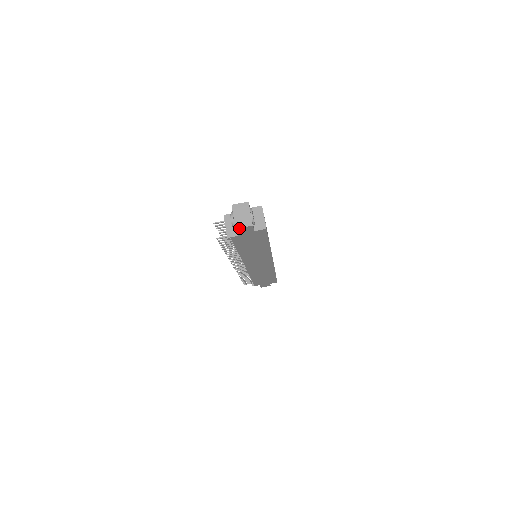
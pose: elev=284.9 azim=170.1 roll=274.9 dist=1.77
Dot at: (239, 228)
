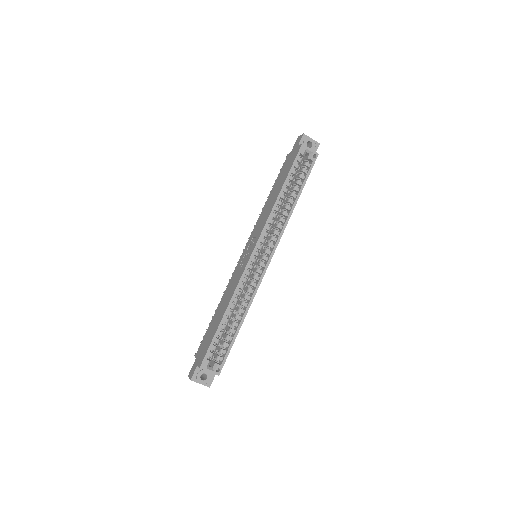
Dot at: occluded
